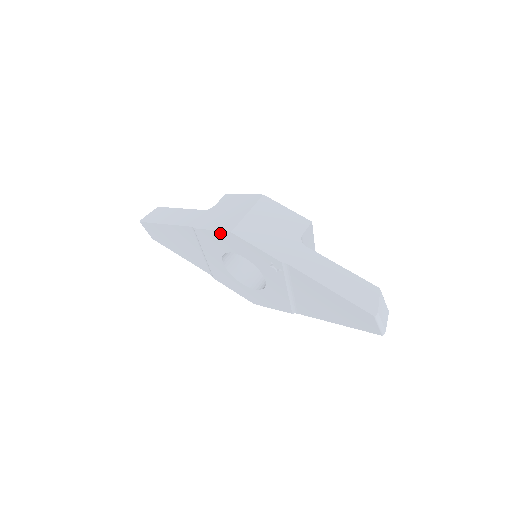
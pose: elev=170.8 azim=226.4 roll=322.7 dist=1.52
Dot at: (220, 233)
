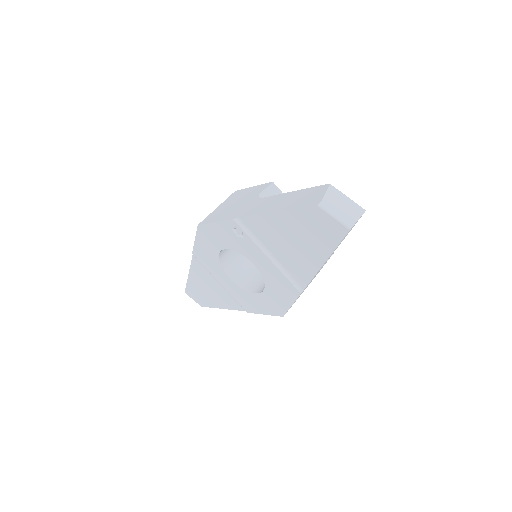
Dot at: (198, 236)
